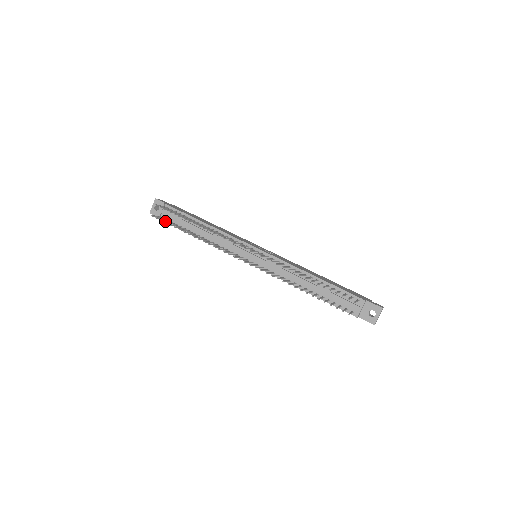
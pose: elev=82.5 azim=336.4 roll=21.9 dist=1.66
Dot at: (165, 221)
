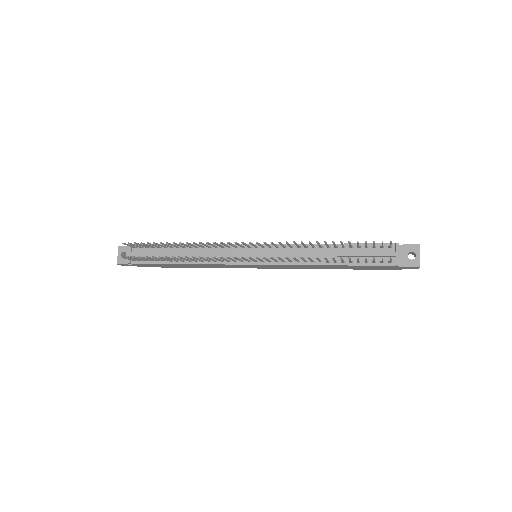
Dot at: (139, 258)
